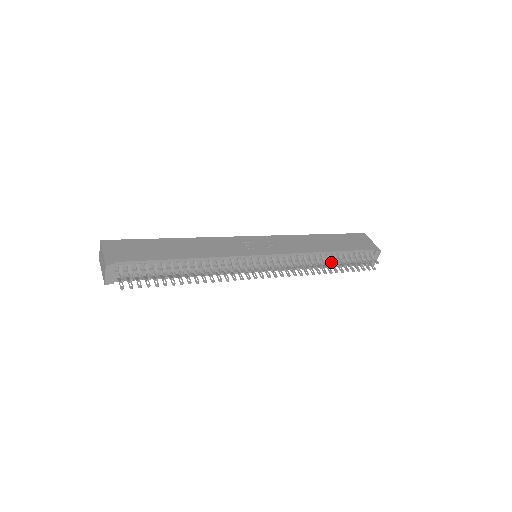
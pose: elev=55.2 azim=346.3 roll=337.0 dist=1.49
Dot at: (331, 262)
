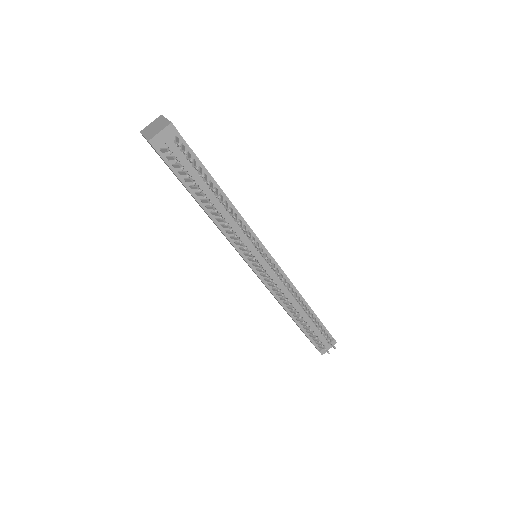
Dot at: (308, 313)
